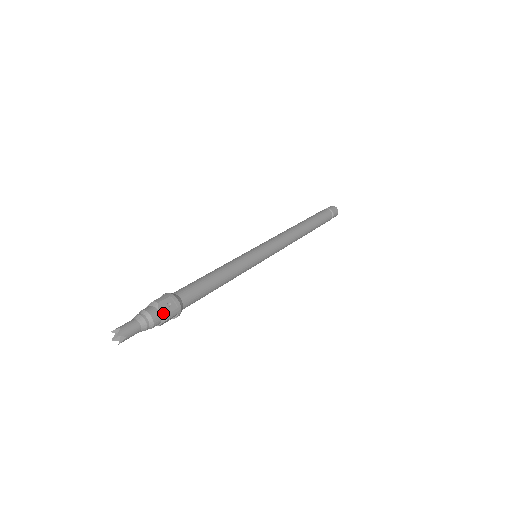
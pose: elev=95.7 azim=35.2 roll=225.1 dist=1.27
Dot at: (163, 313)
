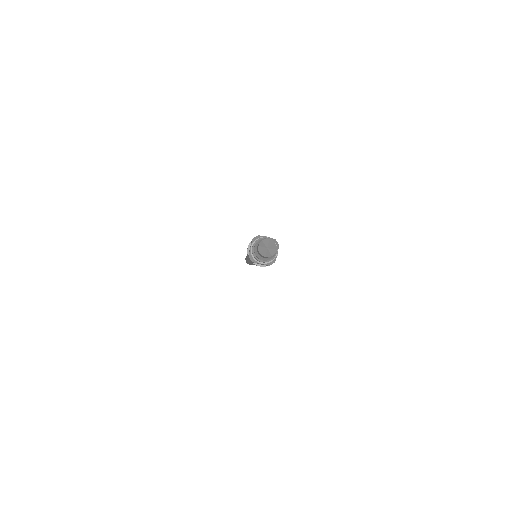
Dot at: (271, 238)
